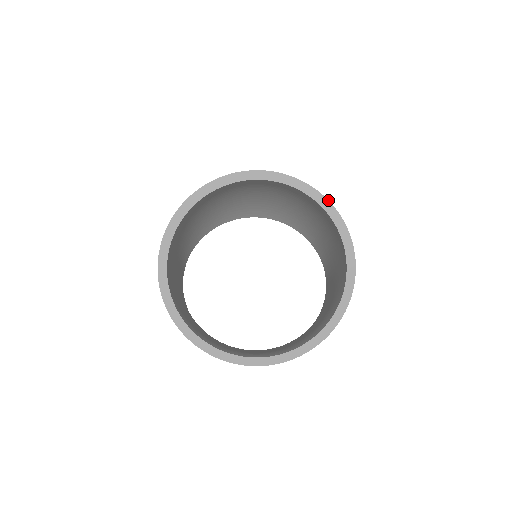
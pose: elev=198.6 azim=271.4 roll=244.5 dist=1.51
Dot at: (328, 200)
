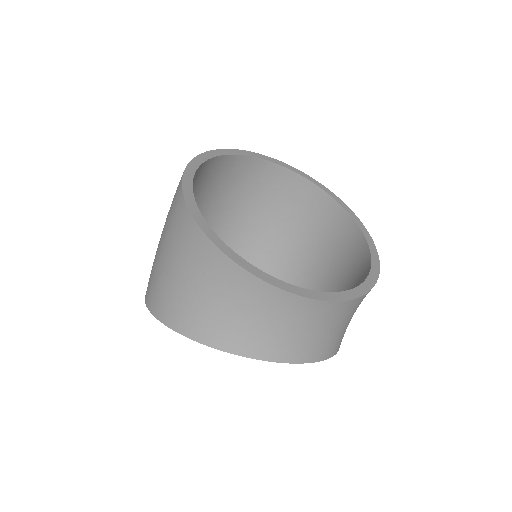
Dot at: occluded
